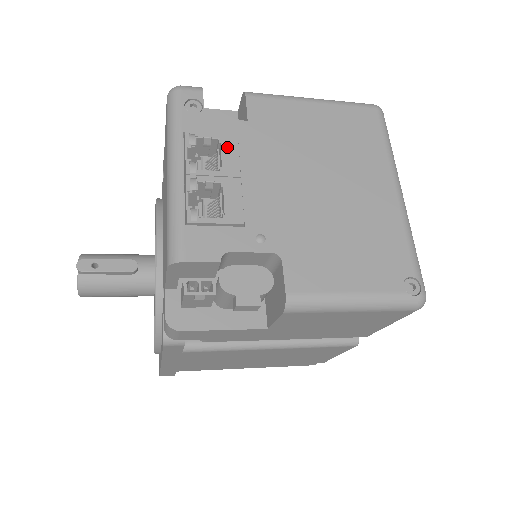
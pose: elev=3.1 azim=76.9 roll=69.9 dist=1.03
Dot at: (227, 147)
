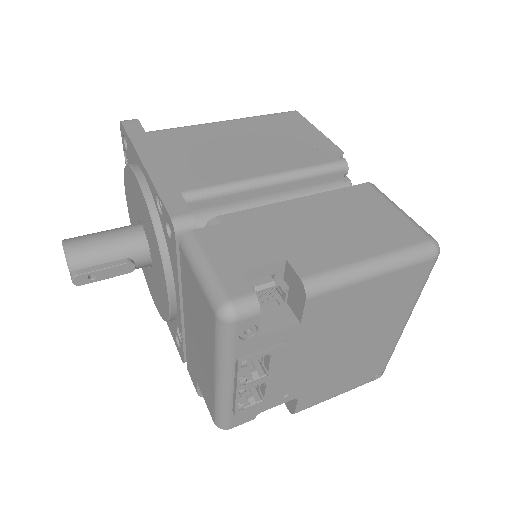
Dot at: (276, 358)
